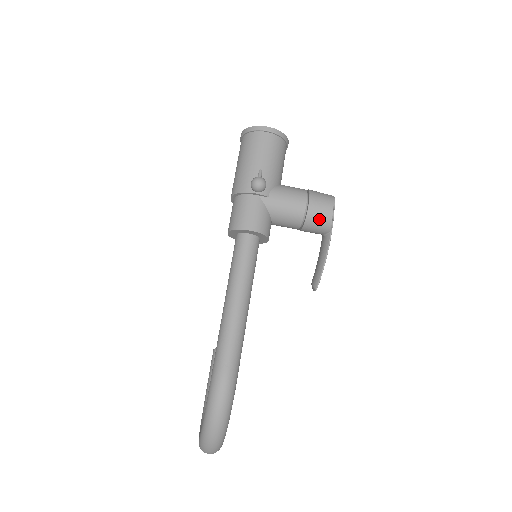
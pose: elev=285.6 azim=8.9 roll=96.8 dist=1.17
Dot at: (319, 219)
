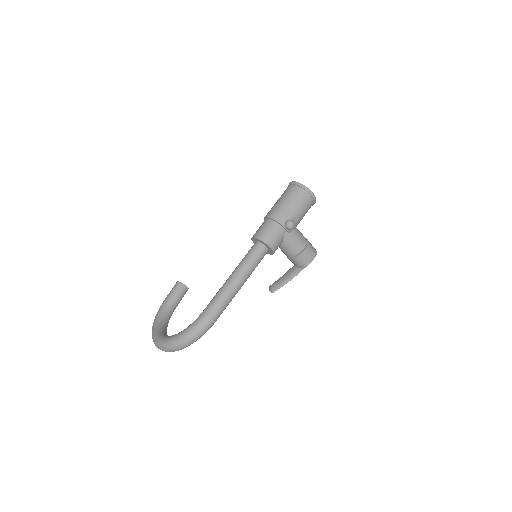
Dot at: (303, 260)
